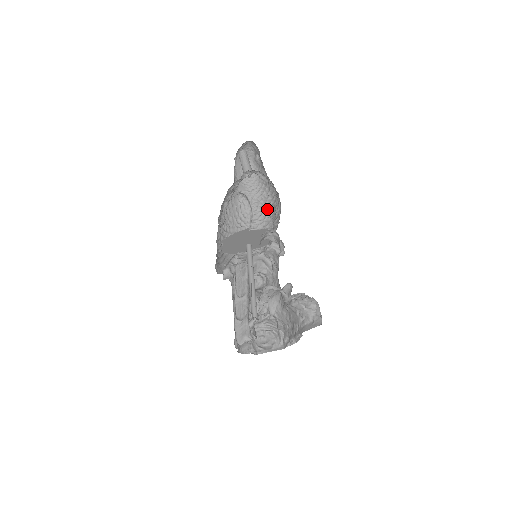
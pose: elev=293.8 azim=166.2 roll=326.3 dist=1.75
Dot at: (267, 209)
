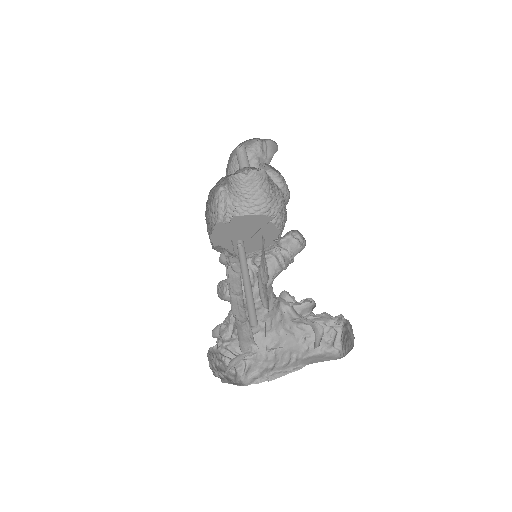
Dot at: occluded
